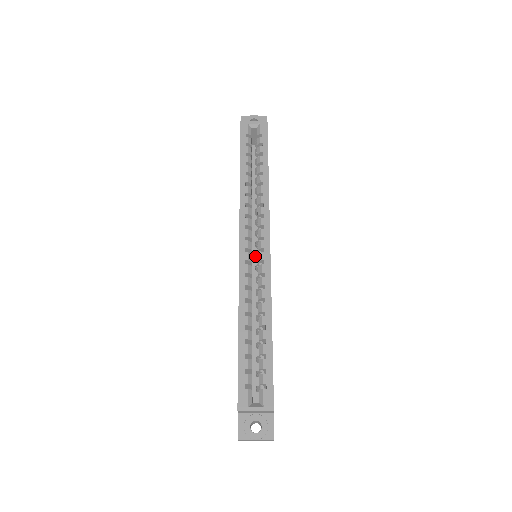
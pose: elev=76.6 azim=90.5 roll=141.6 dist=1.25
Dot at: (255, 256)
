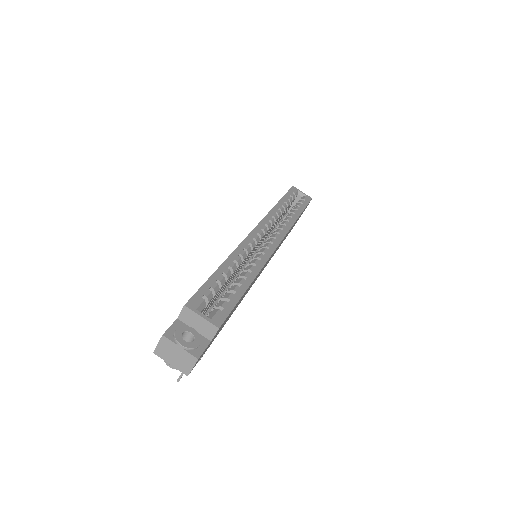
Dot at: occluded
